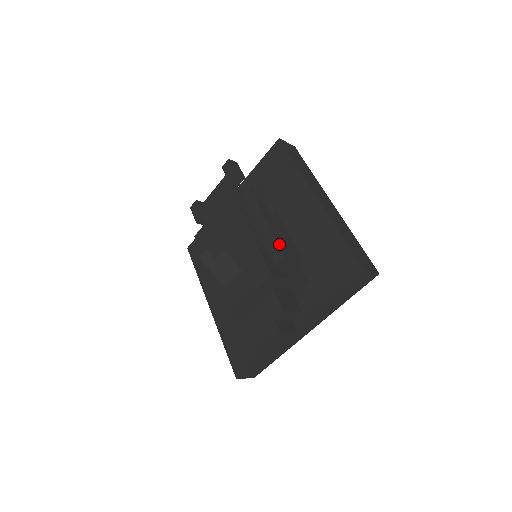
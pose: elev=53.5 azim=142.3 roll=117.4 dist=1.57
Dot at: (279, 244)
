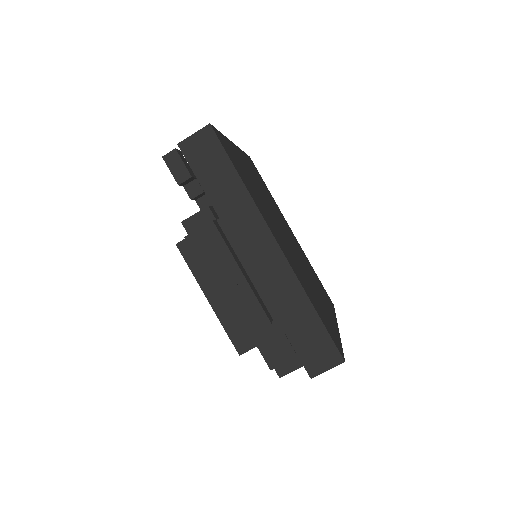
Dot at: (234, 322)
